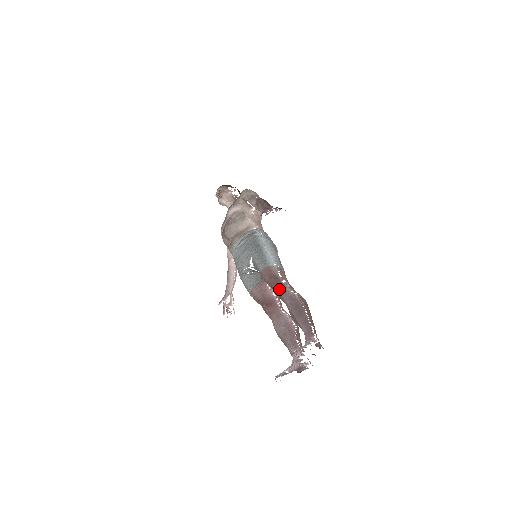
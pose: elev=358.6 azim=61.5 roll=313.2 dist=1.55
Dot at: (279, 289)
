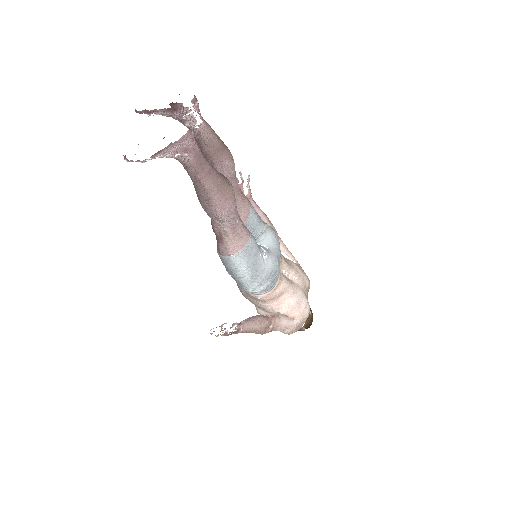
Dot at: occluded
